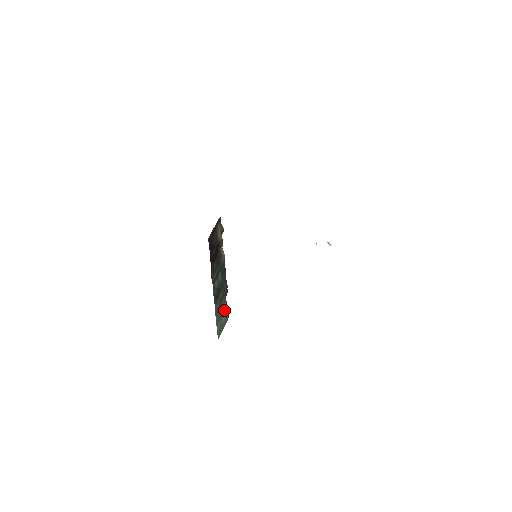
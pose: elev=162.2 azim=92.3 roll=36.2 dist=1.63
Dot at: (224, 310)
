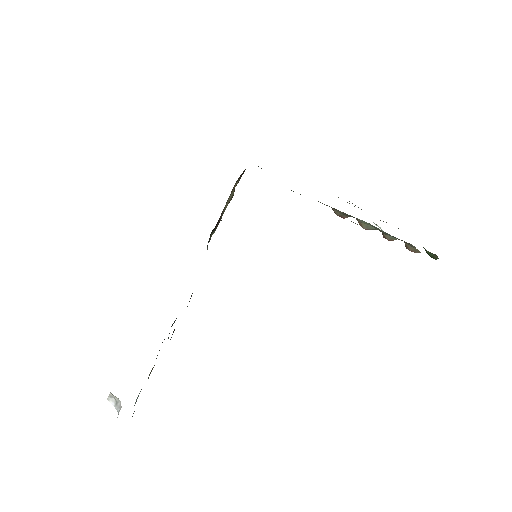
Dot at: occluded
